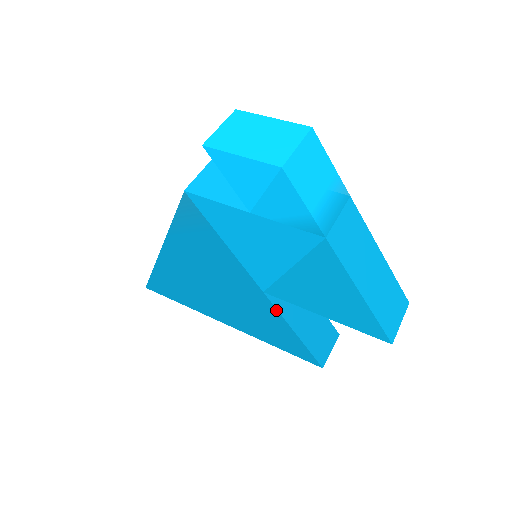
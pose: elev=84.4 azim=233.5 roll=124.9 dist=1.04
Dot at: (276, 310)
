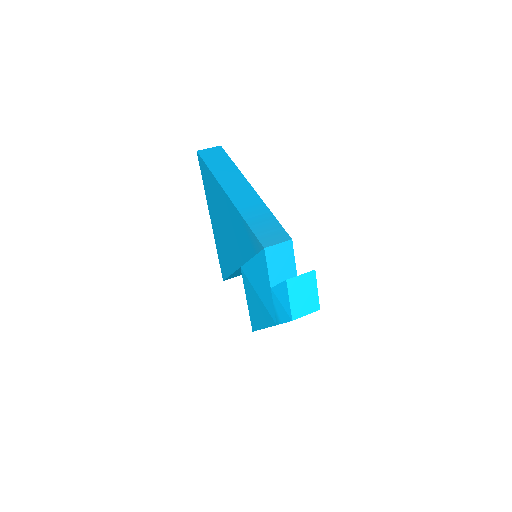
Dot at: (236, 270)
